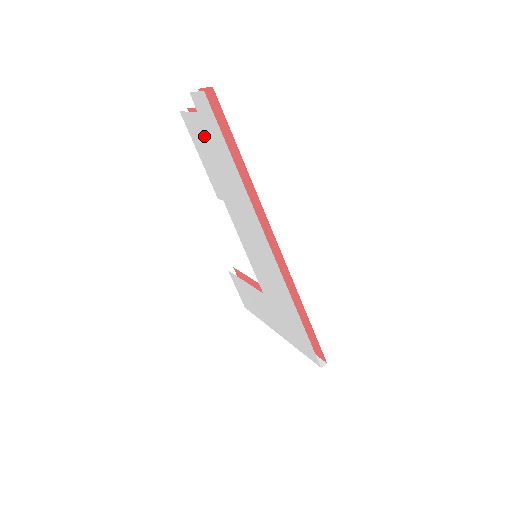
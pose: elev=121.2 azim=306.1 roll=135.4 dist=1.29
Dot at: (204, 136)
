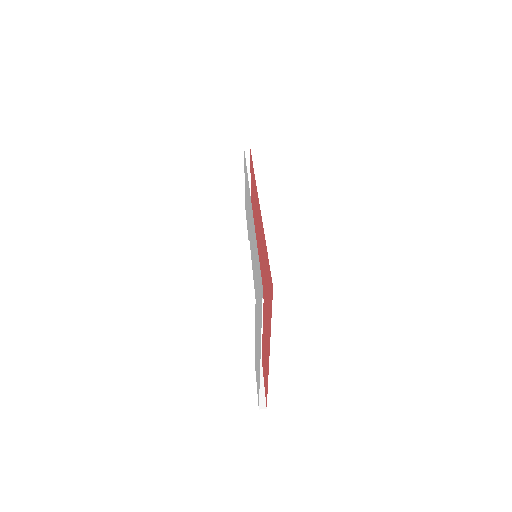
Dot at: (245, 188)
